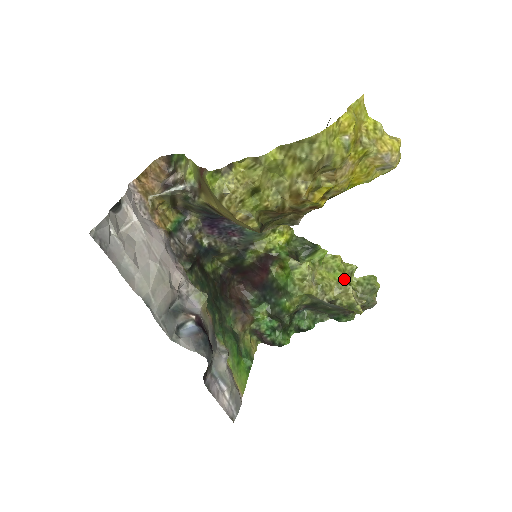
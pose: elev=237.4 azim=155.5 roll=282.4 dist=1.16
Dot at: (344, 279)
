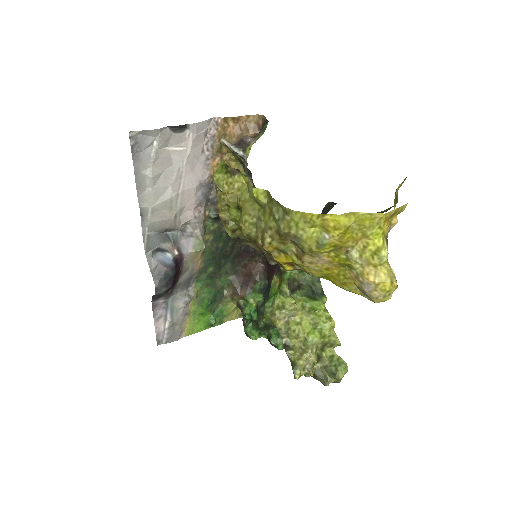
Dot at: (314, 342)
